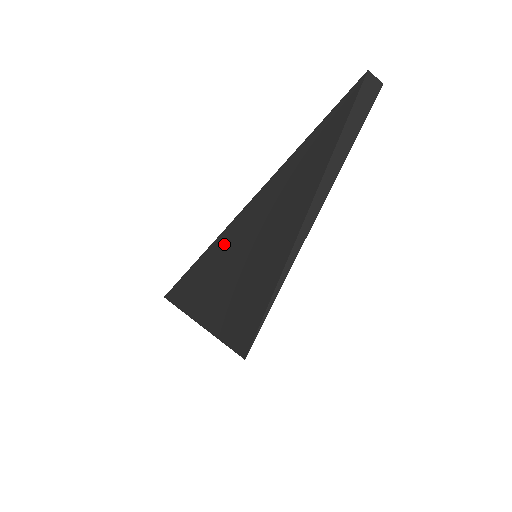
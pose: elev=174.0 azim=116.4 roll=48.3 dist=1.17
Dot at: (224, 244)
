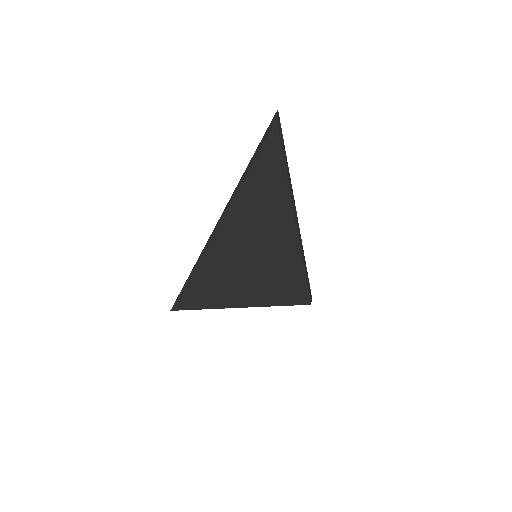
Dot at: occluded
